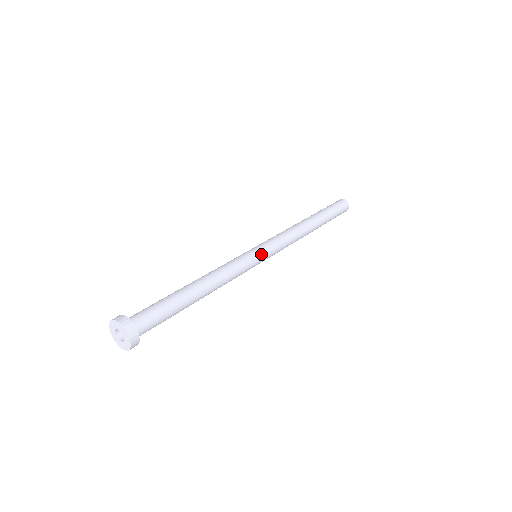
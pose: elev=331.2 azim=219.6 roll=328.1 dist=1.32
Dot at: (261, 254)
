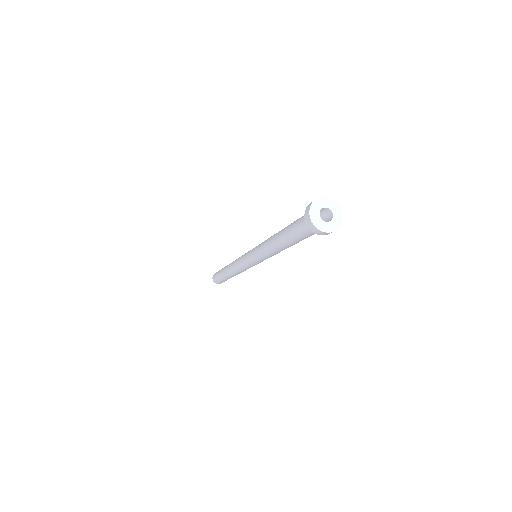
Dot at: occluded
